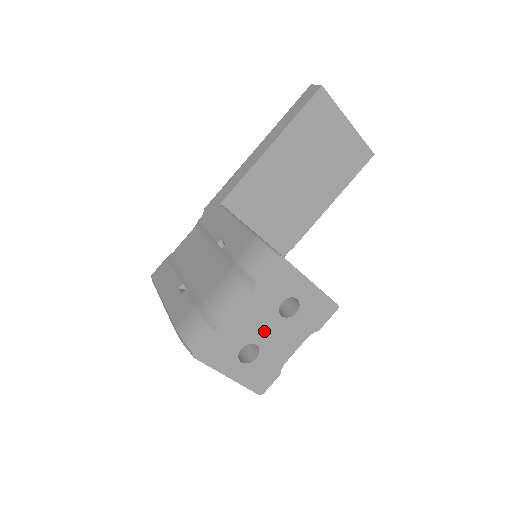
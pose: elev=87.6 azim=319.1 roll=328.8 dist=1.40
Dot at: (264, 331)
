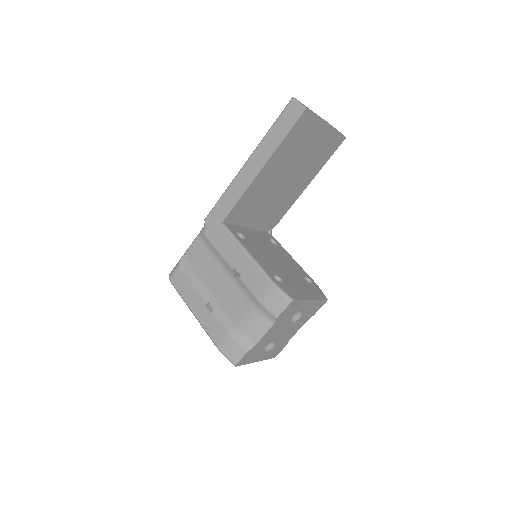
Dot at: (279, 334)
